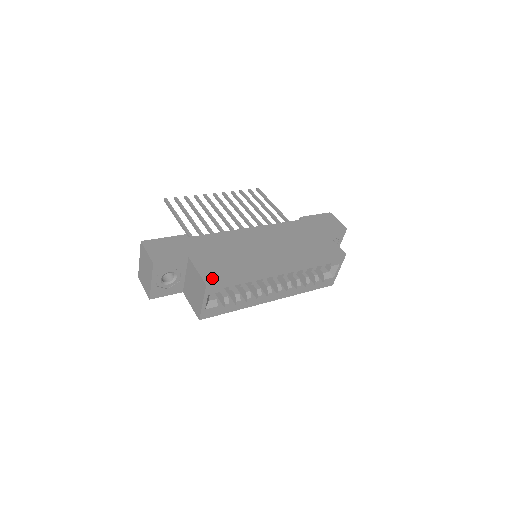
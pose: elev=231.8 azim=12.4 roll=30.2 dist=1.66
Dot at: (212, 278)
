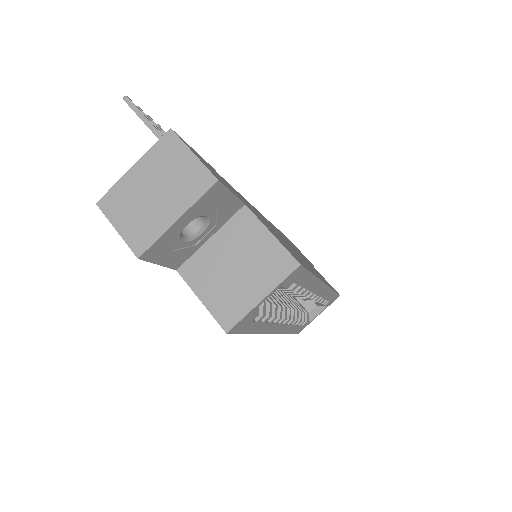
Dot at: (295, 257)
